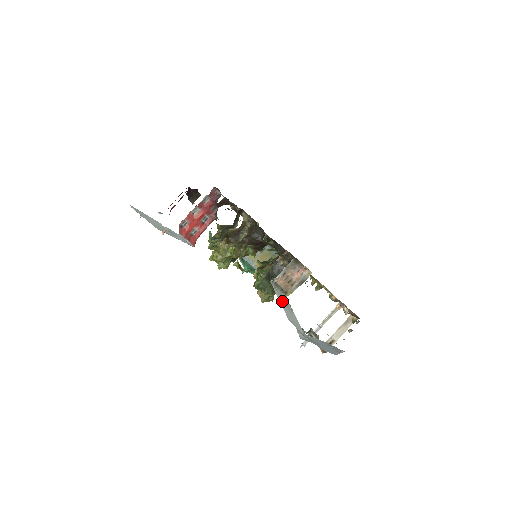
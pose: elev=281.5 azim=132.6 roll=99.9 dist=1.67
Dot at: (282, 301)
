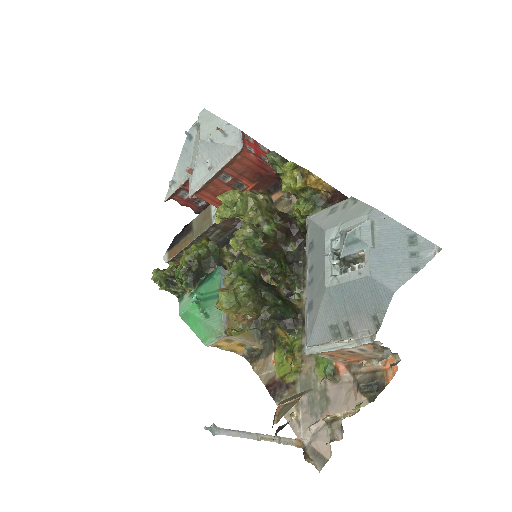
Dot at: (328, 215)
